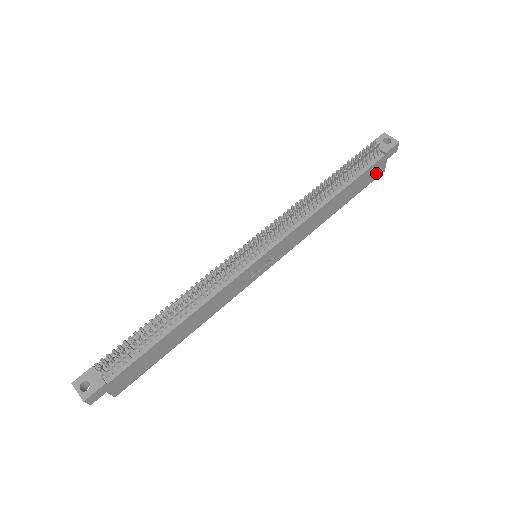
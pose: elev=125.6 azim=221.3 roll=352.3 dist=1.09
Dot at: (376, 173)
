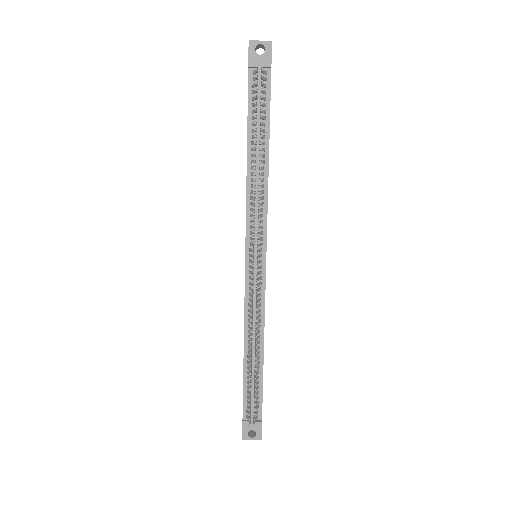
Dot at: occluded
